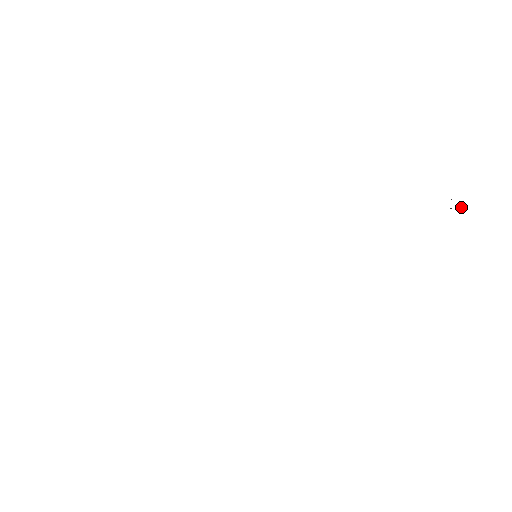
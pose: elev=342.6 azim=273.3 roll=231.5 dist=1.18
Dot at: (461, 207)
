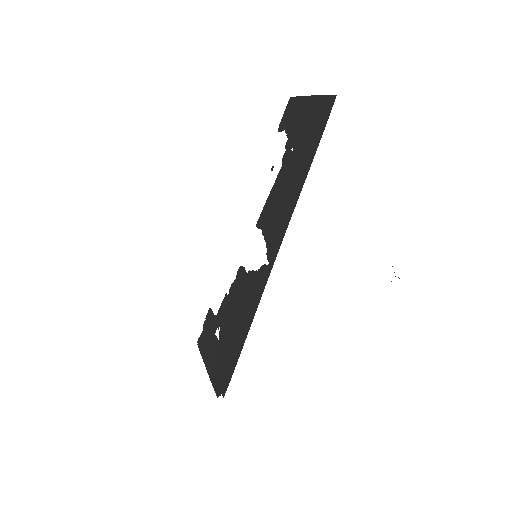
Dot at: occluded
